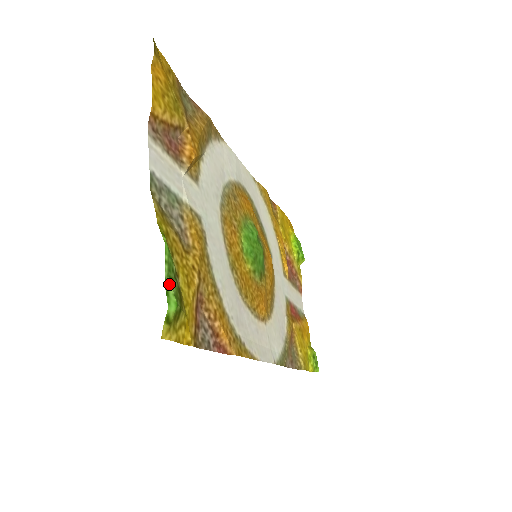
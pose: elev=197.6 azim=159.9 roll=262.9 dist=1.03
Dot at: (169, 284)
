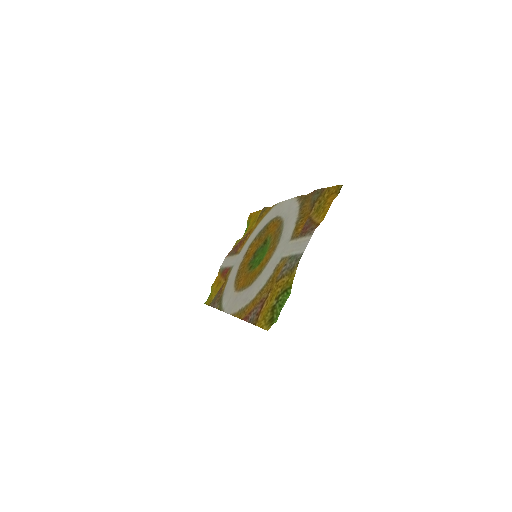
Dot at: (281, 309)
